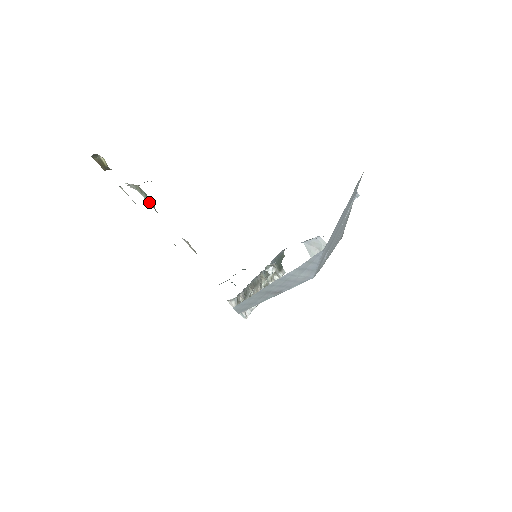
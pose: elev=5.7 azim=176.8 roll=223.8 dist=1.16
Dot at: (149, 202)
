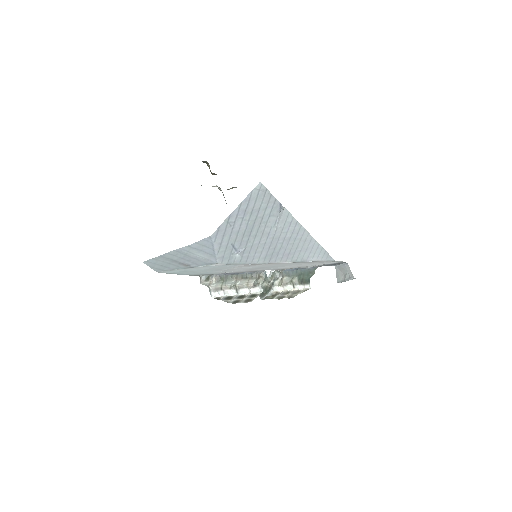
Dot at: occluded
